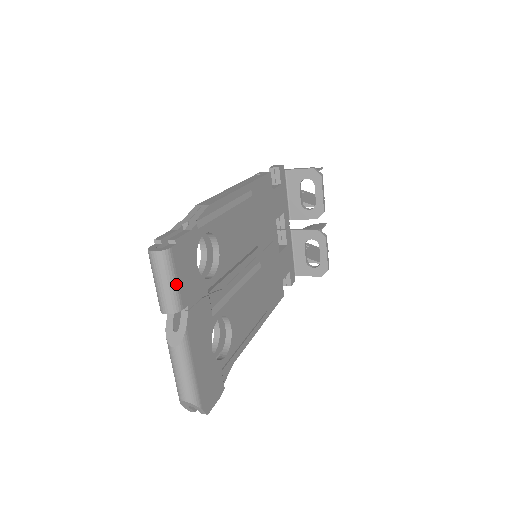
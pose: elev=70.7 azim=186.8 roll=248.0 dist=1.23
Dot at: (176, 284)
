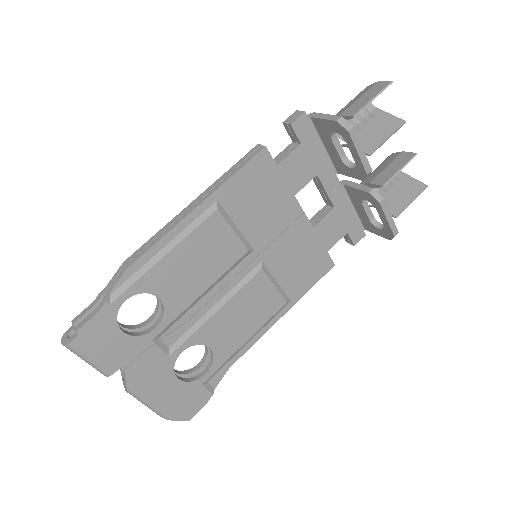
Dot at: (95, 361)
